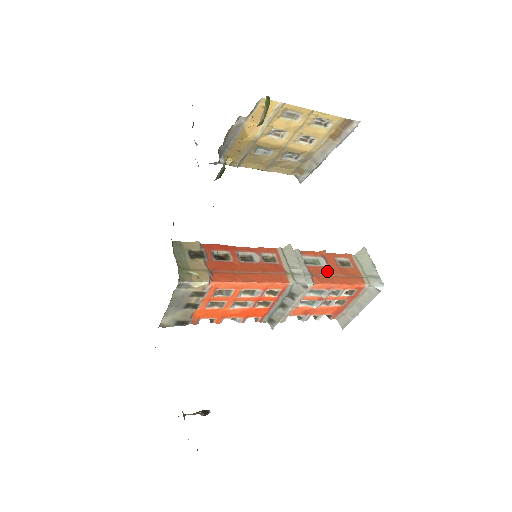
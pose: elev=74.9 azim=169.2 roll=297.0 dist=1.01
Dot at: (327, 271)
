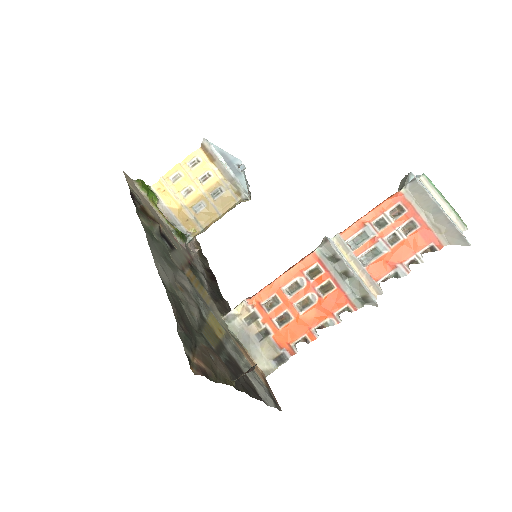
Dot at: occluded
